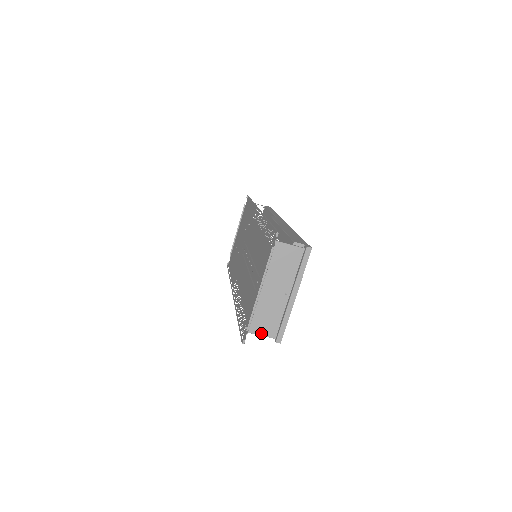
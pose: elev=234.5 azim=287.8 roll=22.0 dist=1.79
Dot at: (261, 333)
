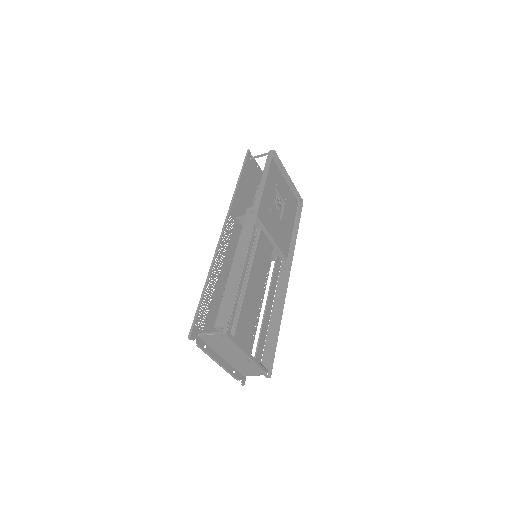
Dot at: (252, 374)
